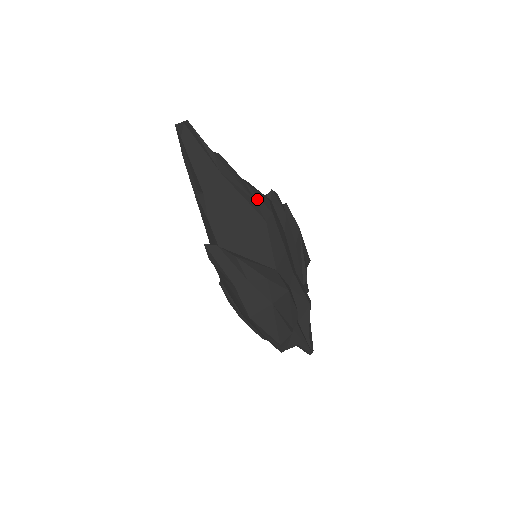
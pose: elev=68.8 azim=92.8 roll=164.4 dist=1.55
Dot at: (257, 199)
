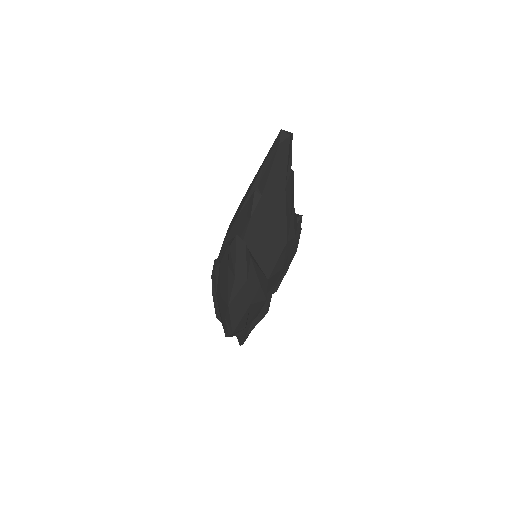
Dot at: (292, 221)
